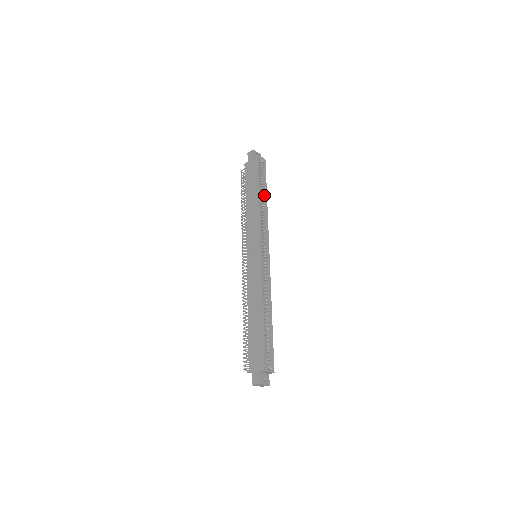
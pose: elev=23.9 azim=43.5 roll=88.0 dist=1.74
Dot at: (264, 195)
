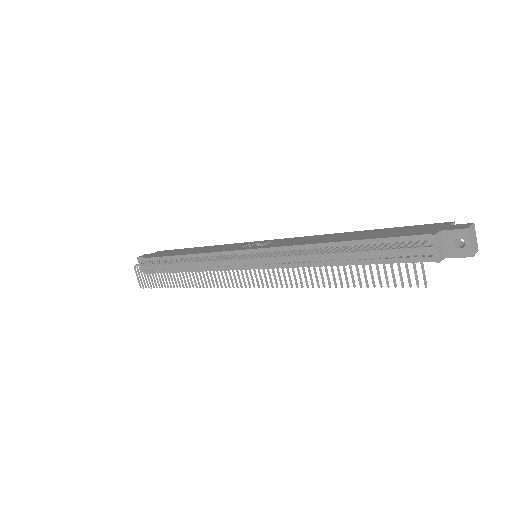
Dot at: occluded
